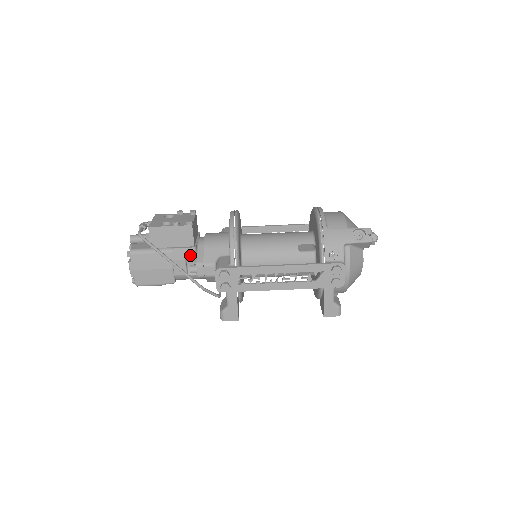
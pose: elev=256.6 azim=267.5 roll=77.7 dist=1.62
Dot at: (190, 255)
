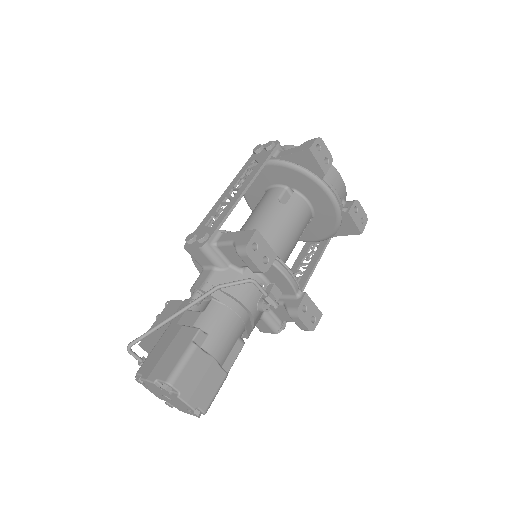
Dot at: (187, 304)
